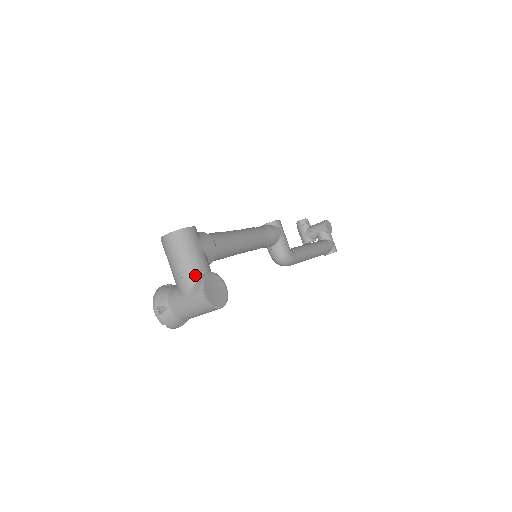
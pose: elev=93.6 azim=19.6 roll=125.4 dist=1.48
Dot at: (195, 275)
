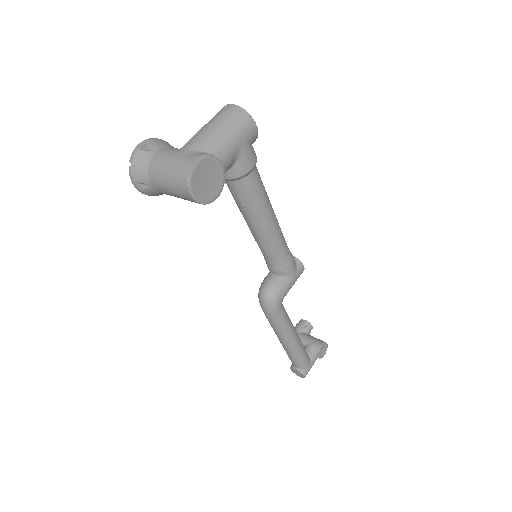
Dot at: (211, 148)
